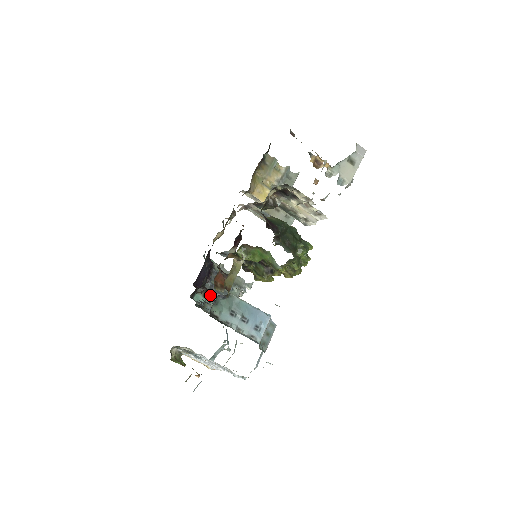
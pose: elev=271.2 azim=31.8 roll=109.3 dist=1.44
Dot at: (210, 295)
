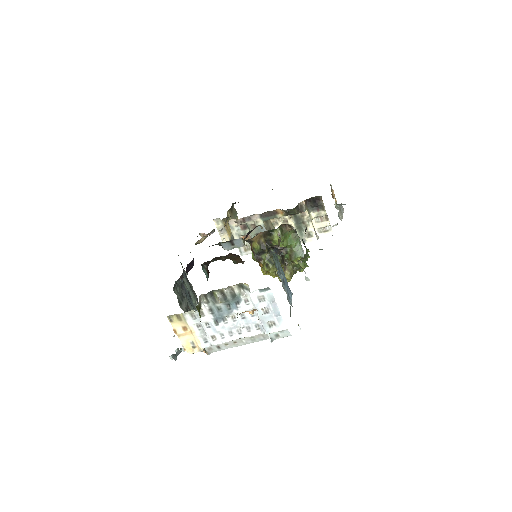
Dot at: (180, 292)
